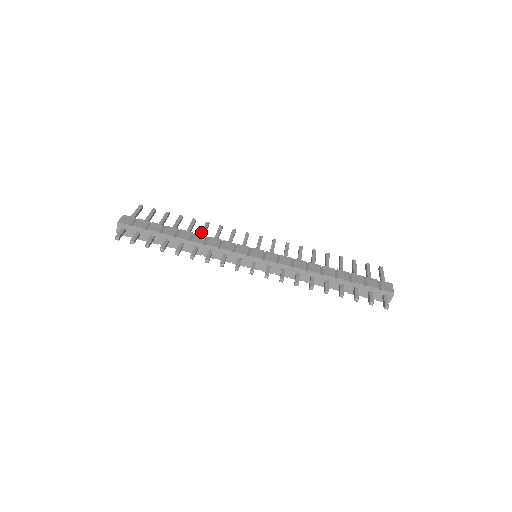
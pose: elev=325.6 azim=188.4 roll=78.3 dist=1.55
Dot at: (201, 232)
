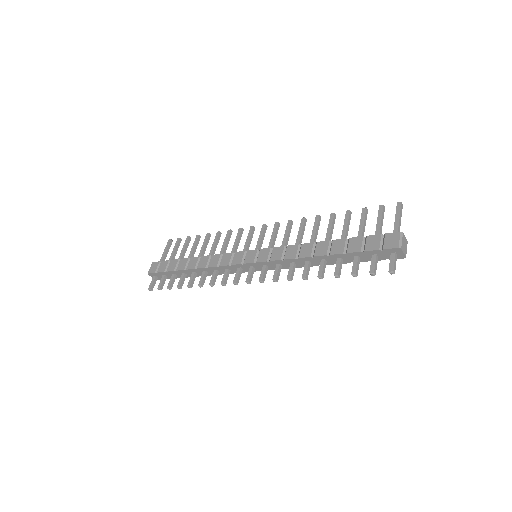
Dot at: occluded
